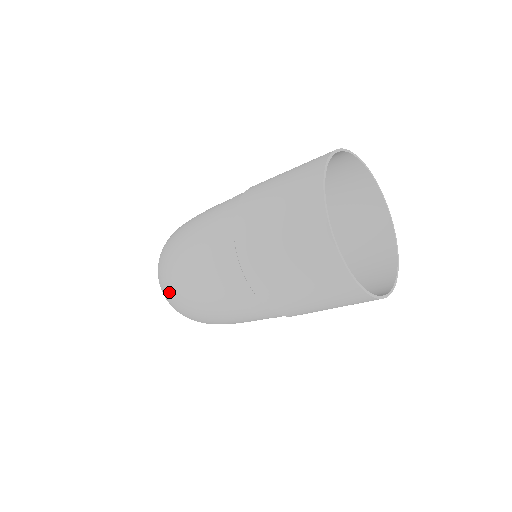
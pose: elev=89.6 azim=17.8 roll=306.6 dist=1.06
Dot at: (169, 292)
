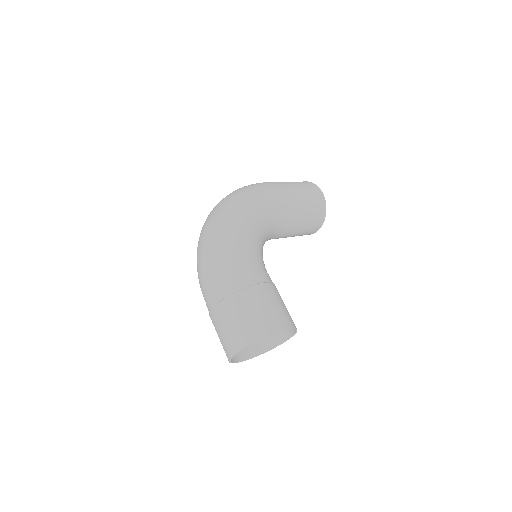
Dot at: (198, 248)
